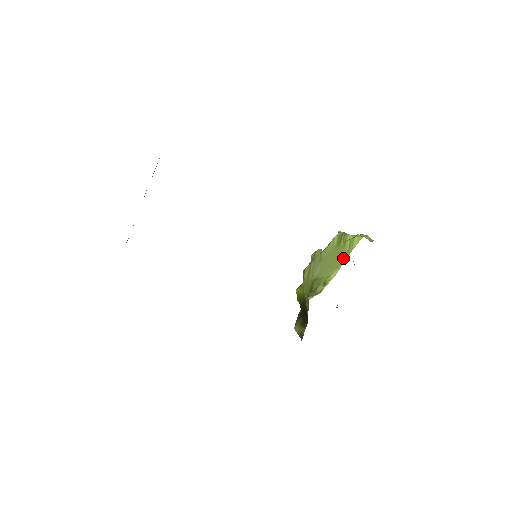
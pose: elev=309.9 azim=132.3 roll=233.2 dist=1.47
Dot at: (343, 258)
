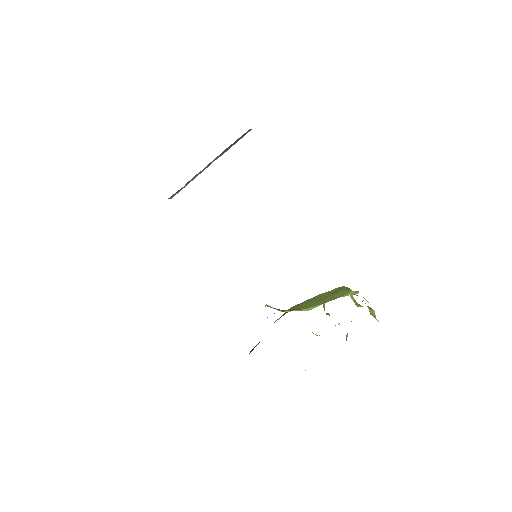
Dot at: (328, 300)
